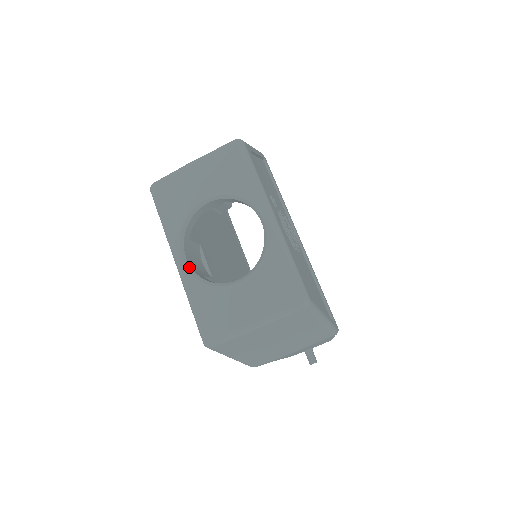
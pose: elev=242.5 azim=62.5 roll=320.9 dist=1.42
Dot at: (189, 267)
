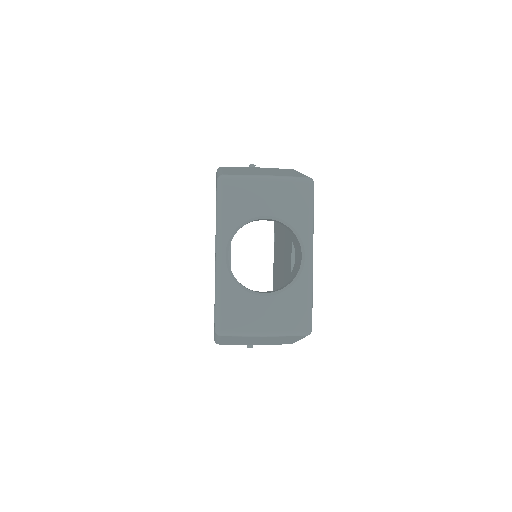
Dot at: (228, 264)
